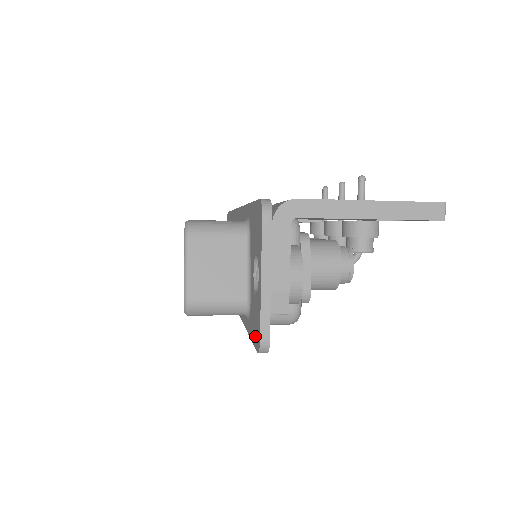
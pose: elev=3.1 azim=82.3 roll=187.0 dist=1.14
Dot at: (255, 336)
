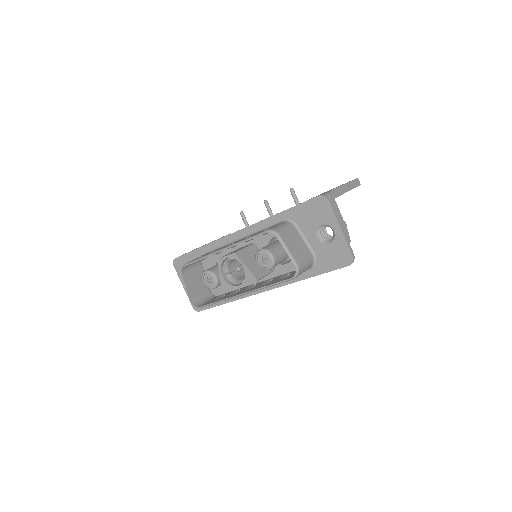
Dot at: (339, 262)
